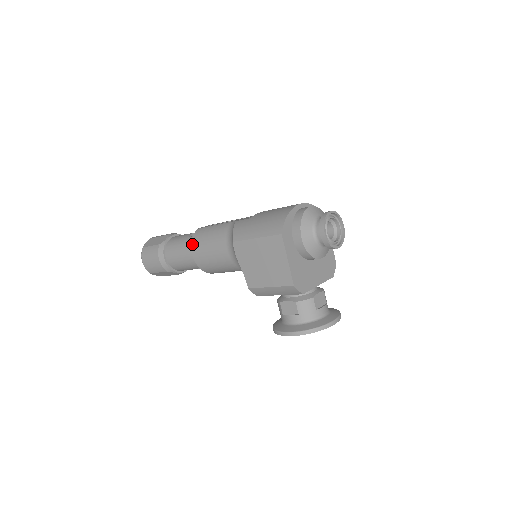
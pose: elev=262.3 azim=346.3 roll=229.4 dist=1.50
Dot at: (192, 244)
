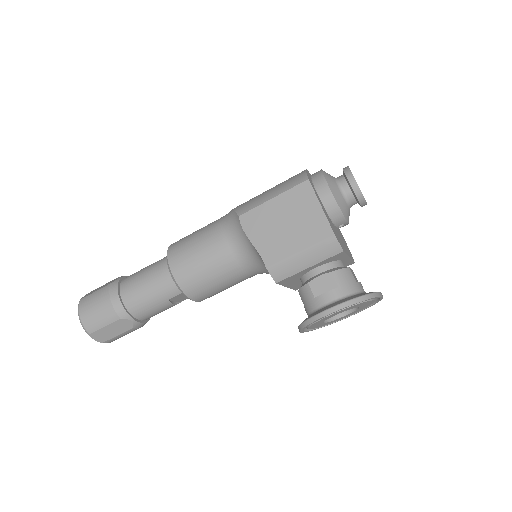
Dot at: (169, 255)
